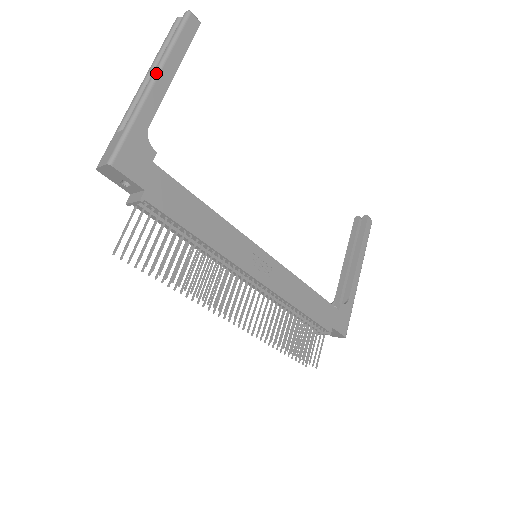
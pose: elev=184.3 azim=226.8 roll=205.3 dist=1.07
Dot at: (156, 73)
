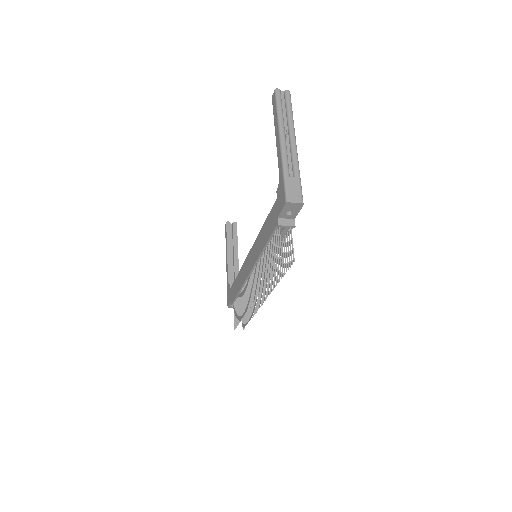
Dot at: (295, 138)
